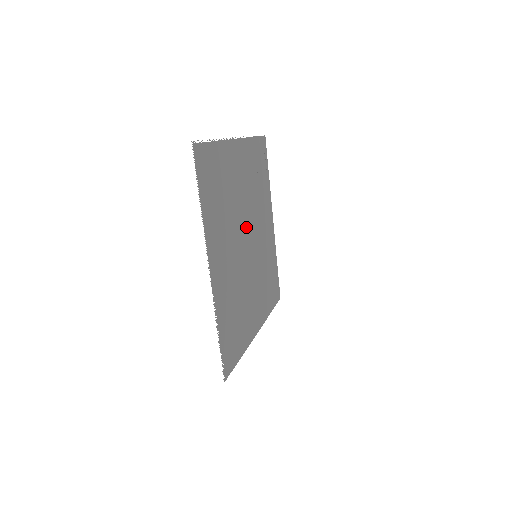
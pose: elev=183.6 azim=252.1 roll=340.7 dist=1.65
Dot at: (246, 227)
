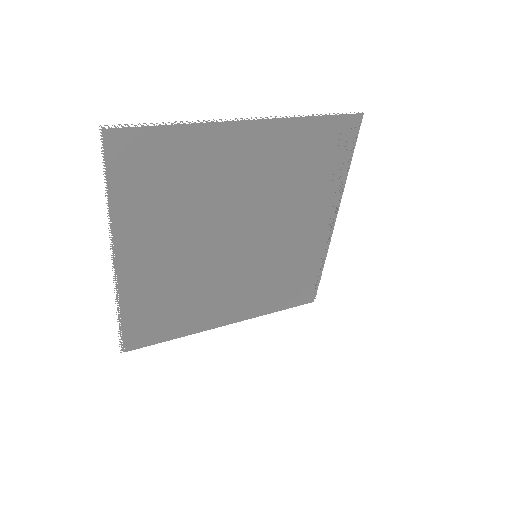
Dot at: (239, 224)
